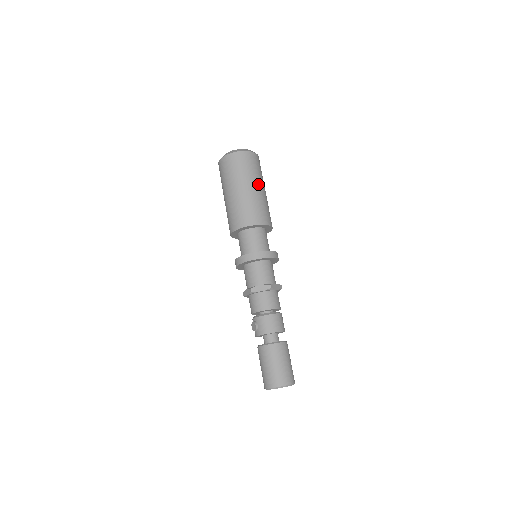
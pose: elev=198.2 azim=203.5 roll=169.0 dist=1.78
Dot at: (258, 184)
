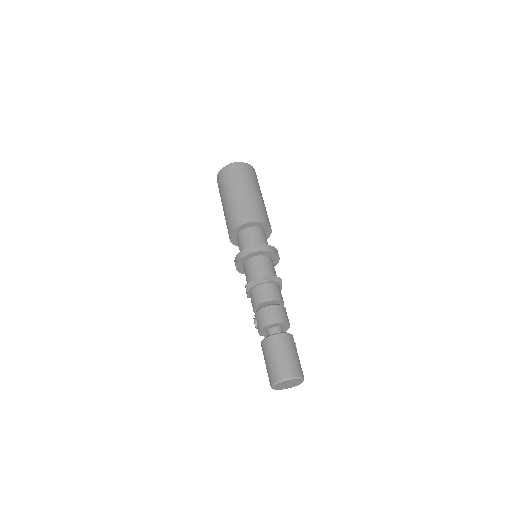
Dot at: (247, 188)
